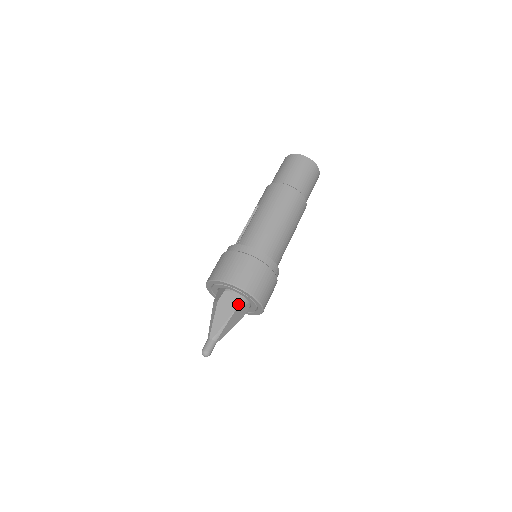
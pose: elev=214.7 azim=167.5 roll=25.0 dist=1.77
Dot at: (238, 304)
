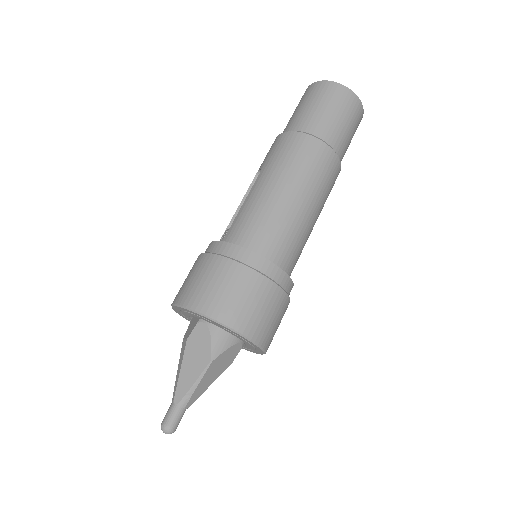
Dot at: (219, 346)
